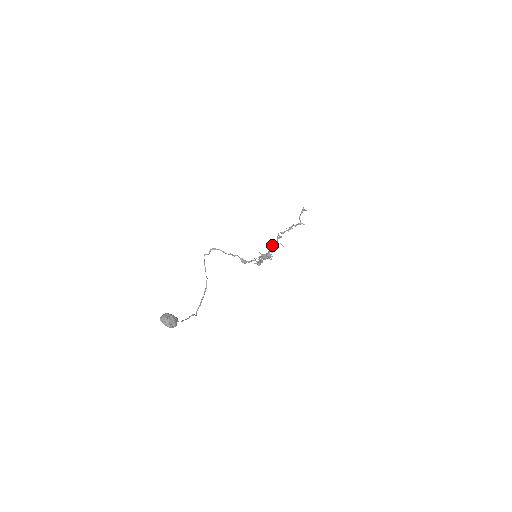
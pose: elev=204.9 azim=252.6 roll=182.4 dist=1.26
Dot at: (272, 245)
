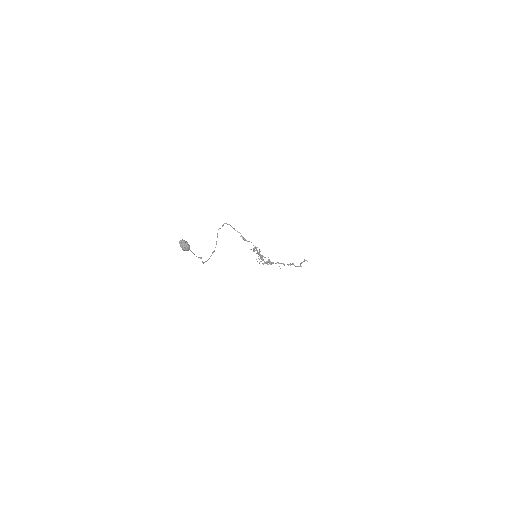
Dot at: (272, 262)
